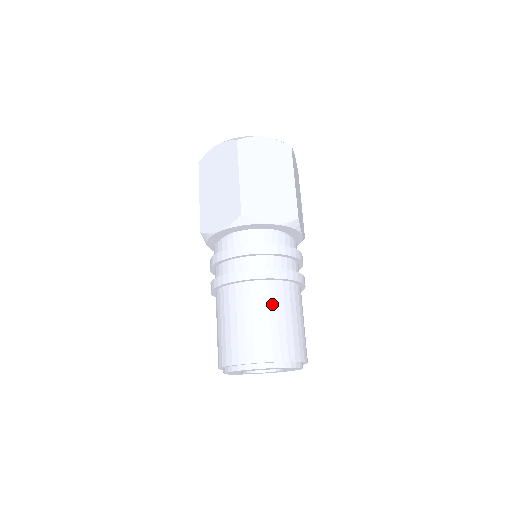
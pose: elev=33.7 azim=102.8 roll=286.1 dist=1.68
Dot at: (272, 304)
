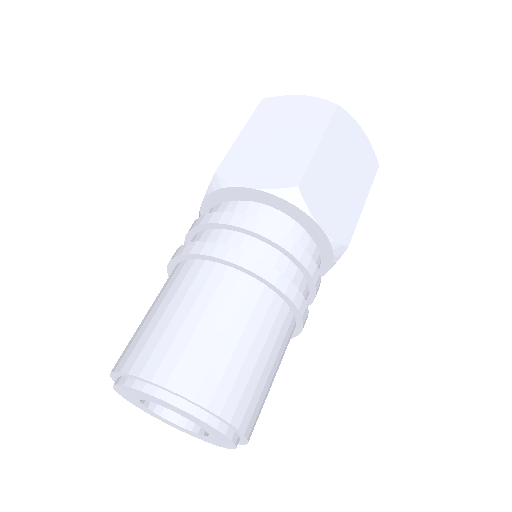
Dot at: (264, 329)
